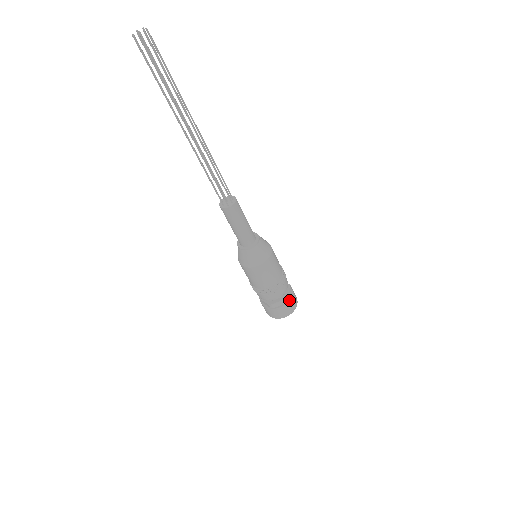
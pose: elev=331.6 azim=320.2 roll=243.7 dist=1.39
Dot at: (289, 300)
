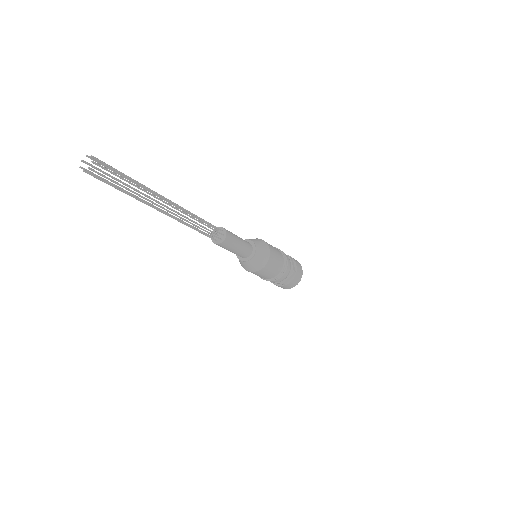
Dot at: (296, 271)
